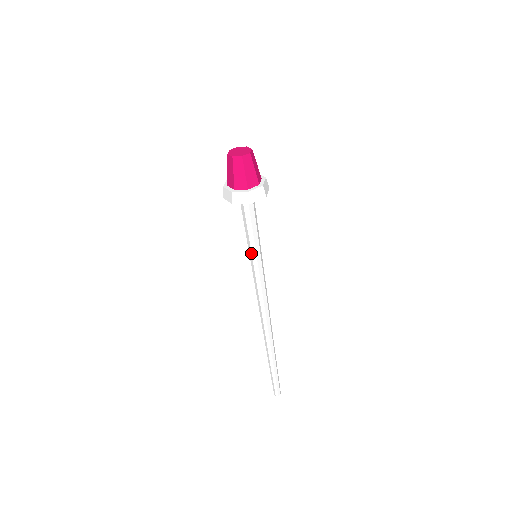
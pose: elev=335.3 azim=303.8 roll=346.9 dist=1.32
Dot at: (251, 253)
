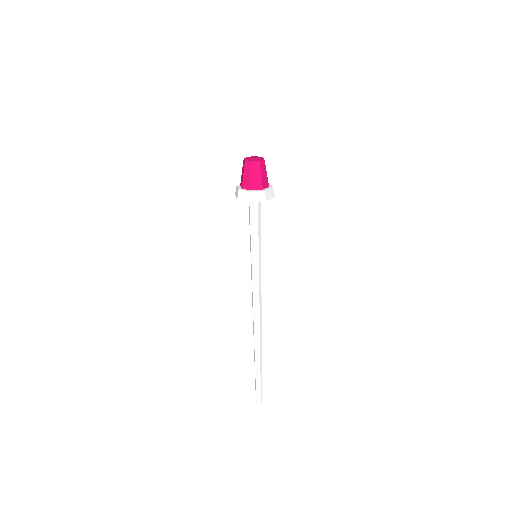
Dot at: (254, 252)
